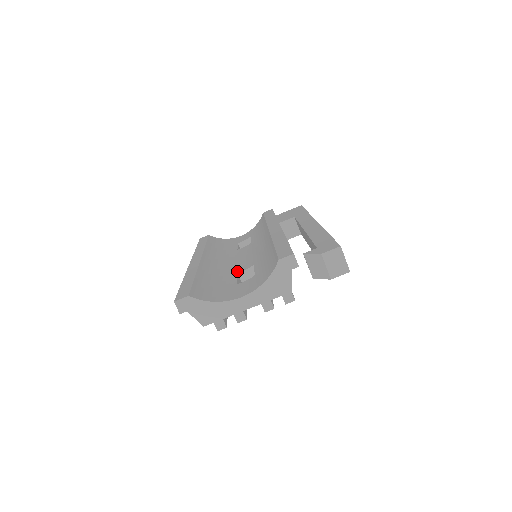
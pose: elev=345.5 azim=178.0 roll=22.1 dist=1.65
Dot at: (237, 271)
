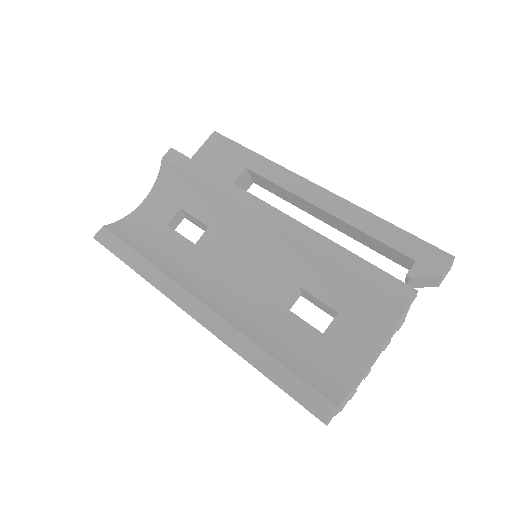
Dot at: (279, 303)
